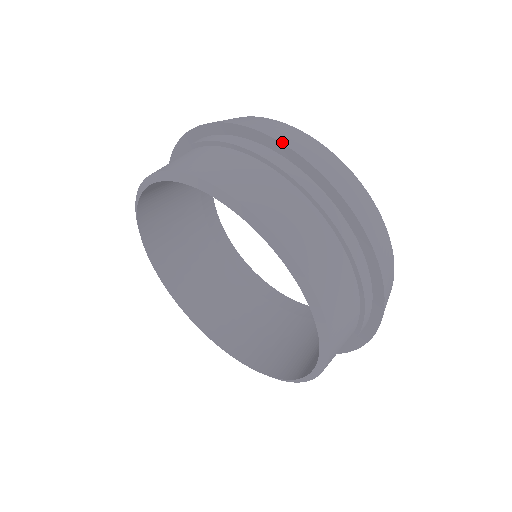
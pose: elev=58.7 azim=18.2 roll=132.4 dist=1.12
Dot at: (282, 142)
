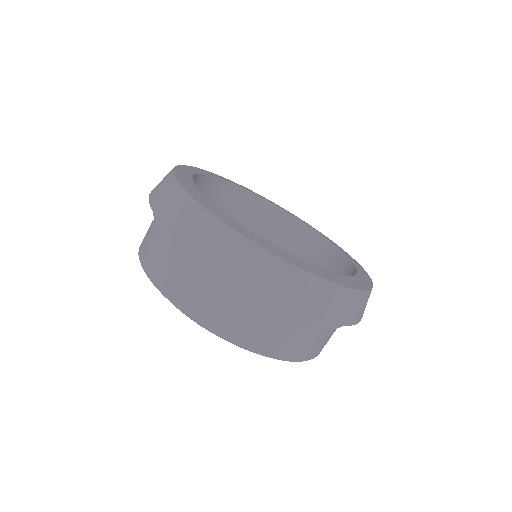
Dot at: (170, 230)
